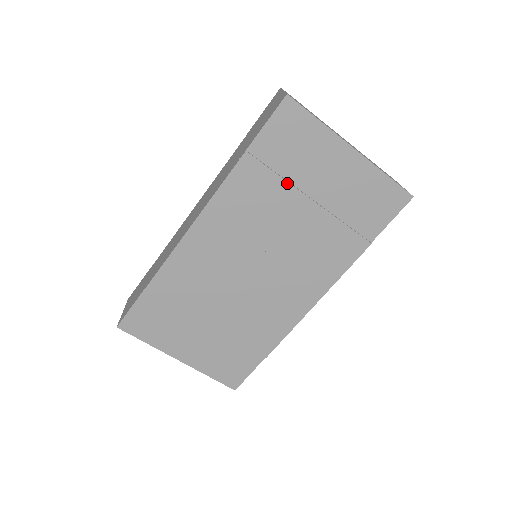
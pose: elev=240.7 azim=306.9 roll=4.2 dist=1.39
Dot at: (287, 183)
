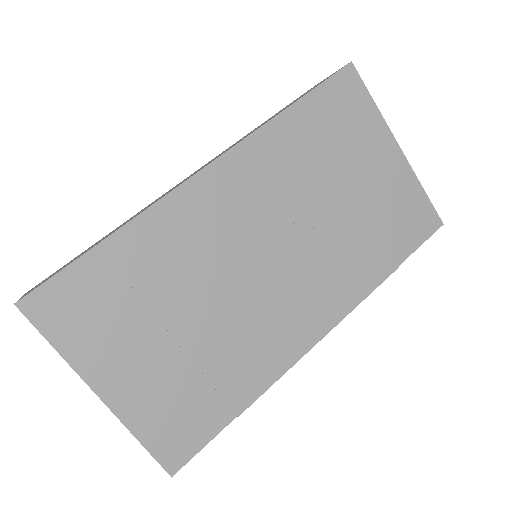
Dot at: (330, 158)
